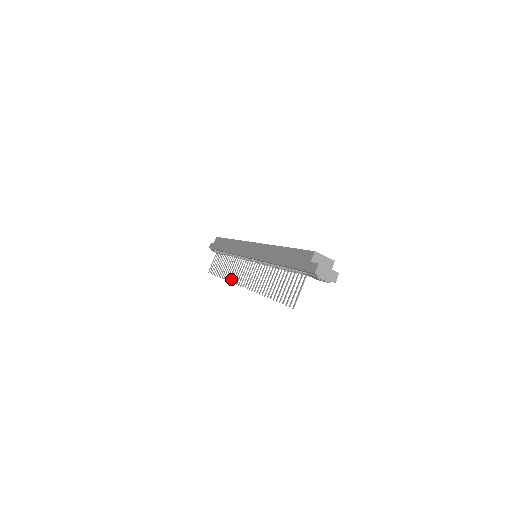
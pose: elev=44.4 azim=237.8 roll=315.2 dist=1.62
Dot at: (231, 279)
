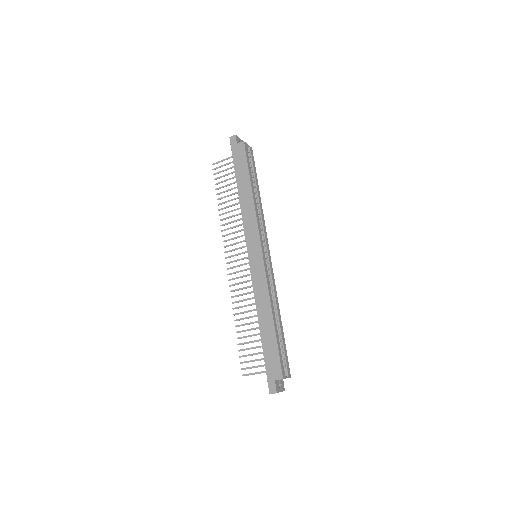
Dot at: (224, 235)
